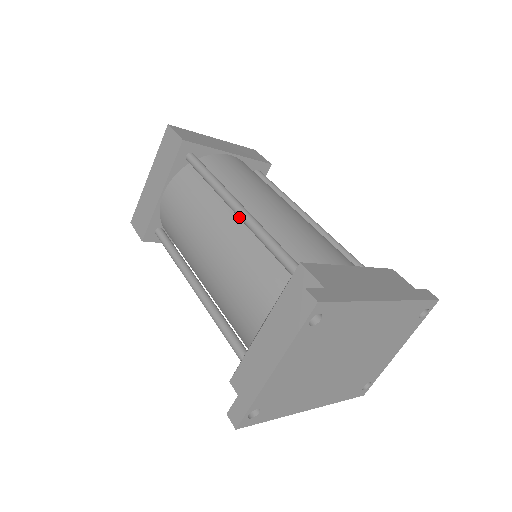
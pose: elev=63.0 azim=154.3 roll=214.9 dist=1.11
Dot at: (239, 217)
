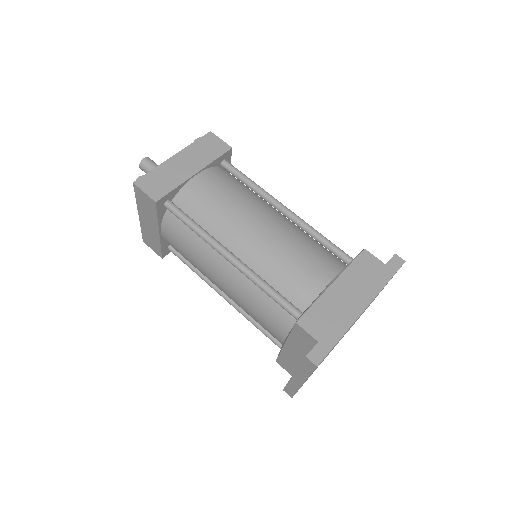
Dot at: occluded
